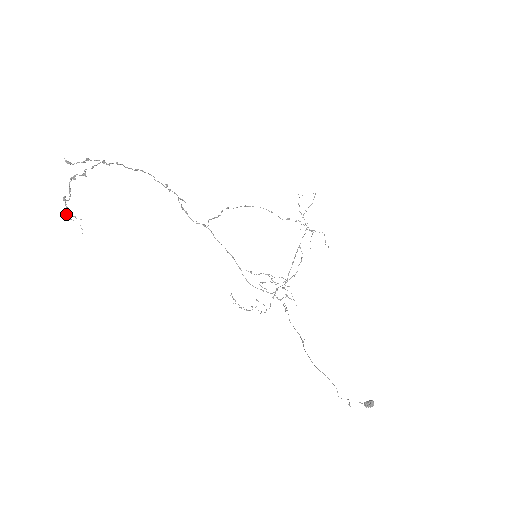
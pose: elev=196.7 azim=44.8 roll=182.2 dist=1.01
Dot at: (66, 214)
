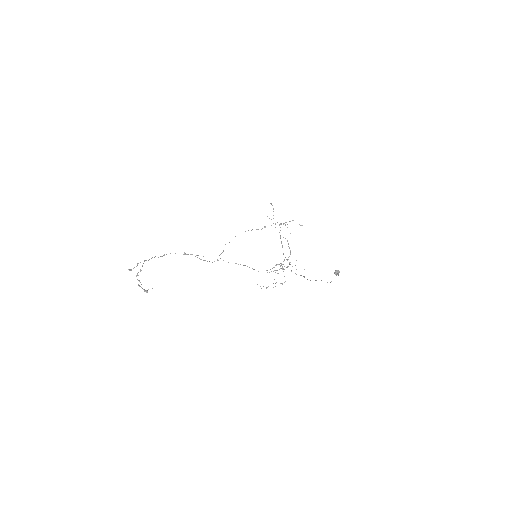
Dot at: (144, 291)
